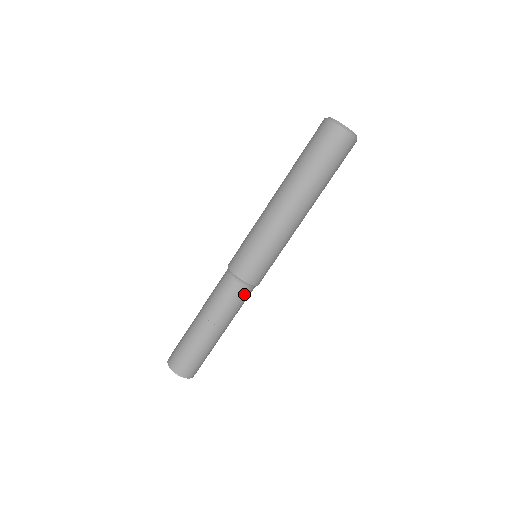
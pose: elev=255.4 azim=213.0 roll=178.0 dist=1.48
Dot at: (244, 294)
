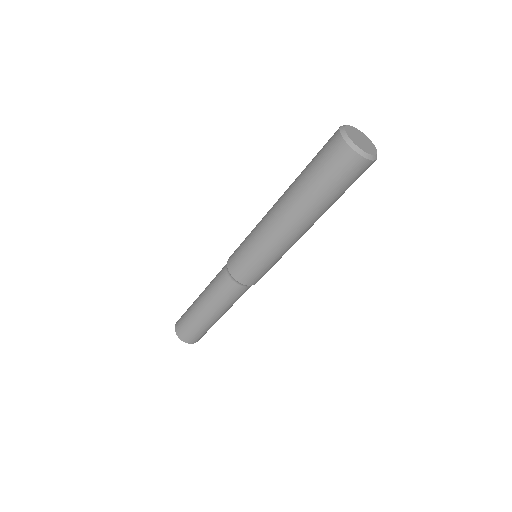
Dot at: (242, 291)
